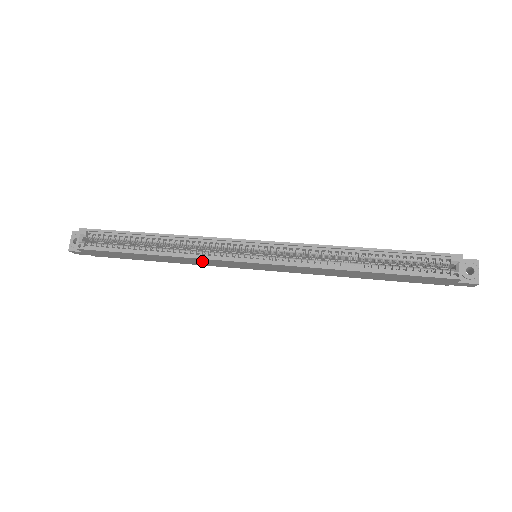
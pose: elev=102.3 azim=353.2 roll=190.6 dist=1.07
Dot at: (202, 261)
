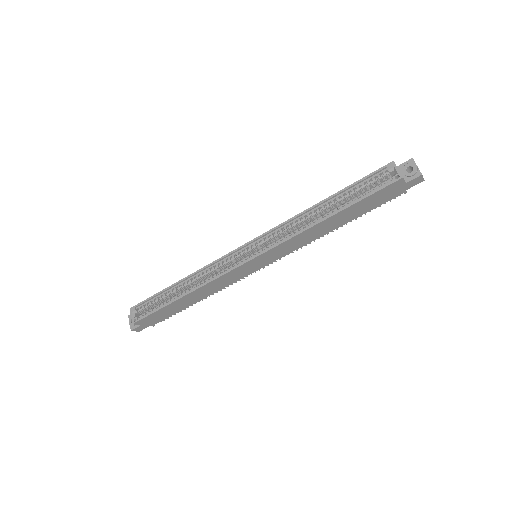
Dot at: (220, 282)
